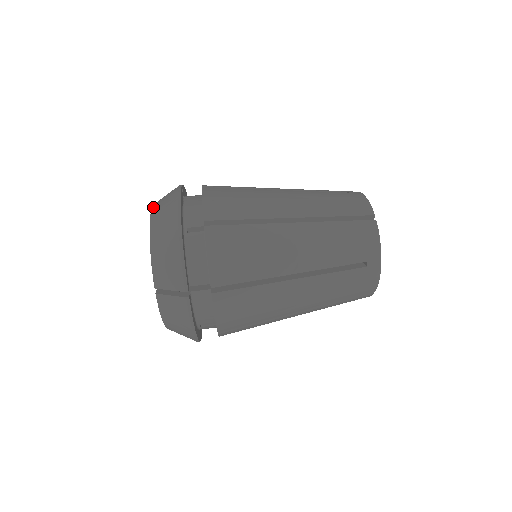
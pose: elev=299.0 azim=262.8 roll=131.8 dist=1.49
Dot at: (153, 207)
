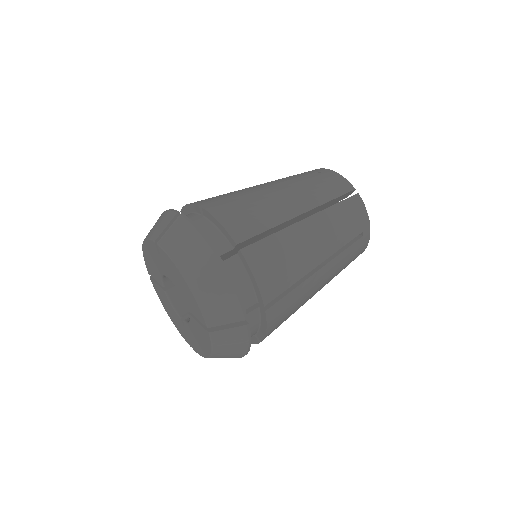
Dot at: (163, 245)
